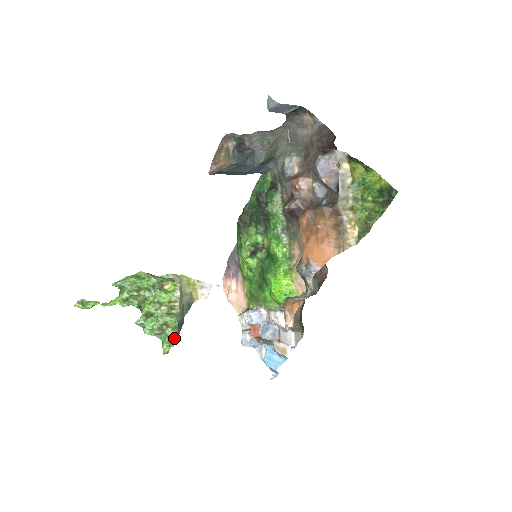
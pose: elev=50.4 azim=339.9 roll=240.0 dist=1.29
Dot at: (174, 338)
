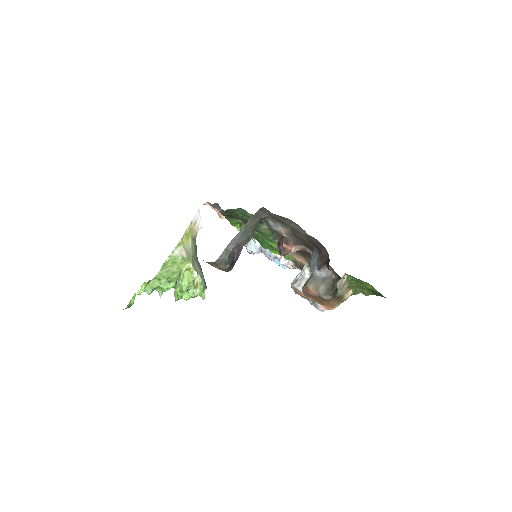
Dot at: (205, 289)
